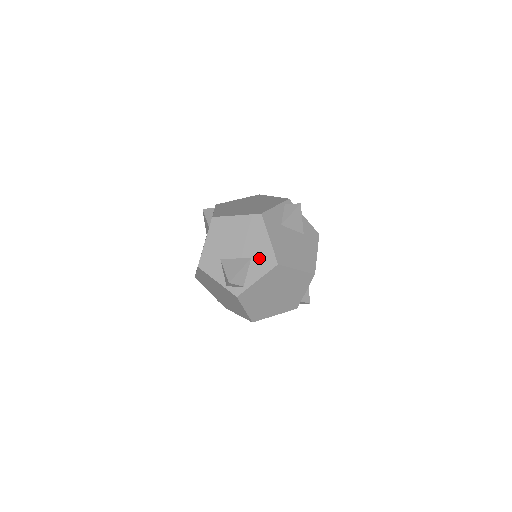
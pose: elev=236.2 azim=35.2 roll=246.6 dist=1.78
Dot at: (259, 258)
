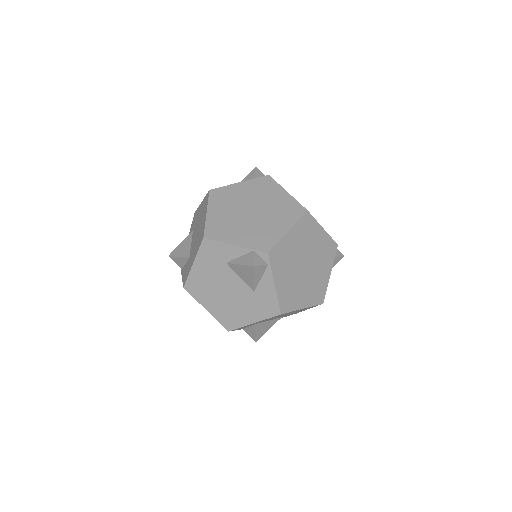
Dot at: occluded
